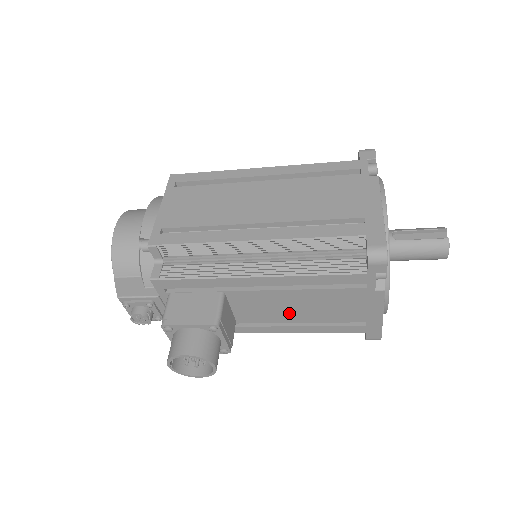
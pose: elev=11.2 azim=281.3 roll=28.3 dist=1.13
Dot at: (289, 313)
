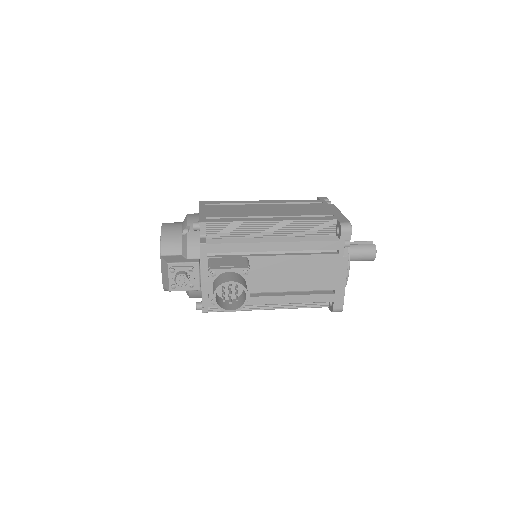
Dot at: (287, 280)
